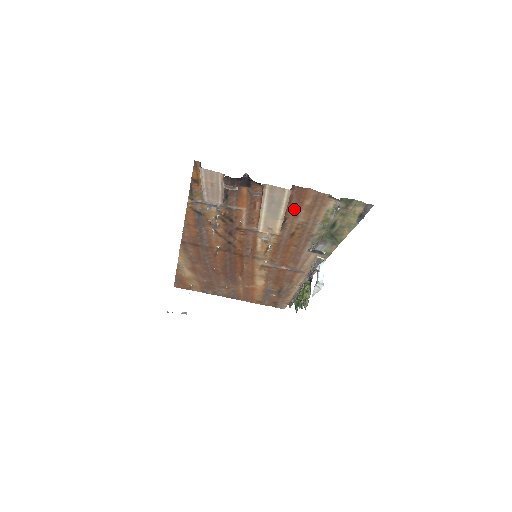
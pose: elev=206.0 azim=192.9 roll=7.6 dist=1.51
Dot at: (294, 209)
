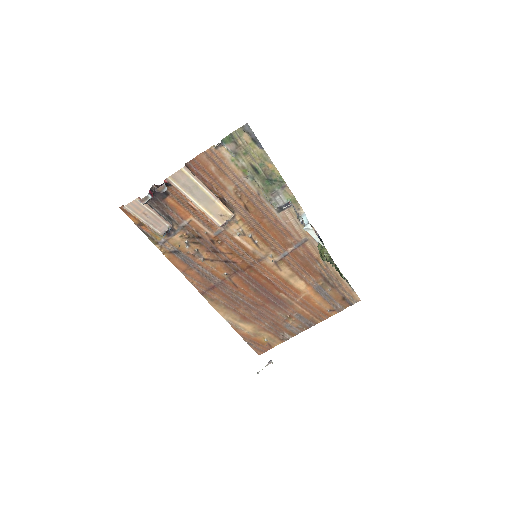
Dot at: (214, 183)
